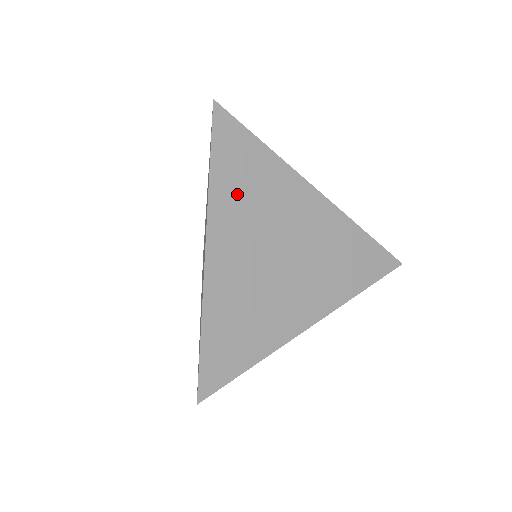
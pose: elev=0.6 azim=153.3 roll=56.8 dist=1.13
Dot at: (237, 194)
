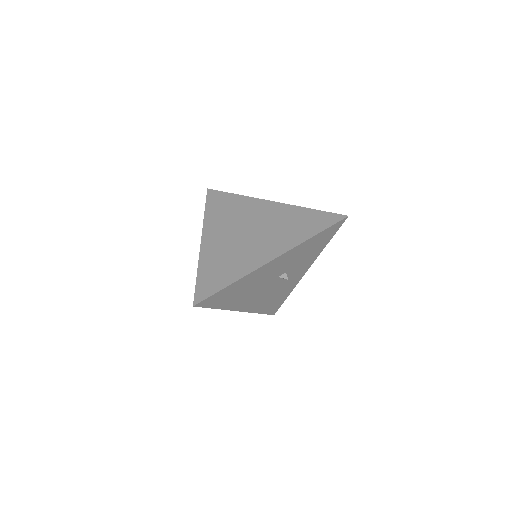
Dot at: (220, 215)
